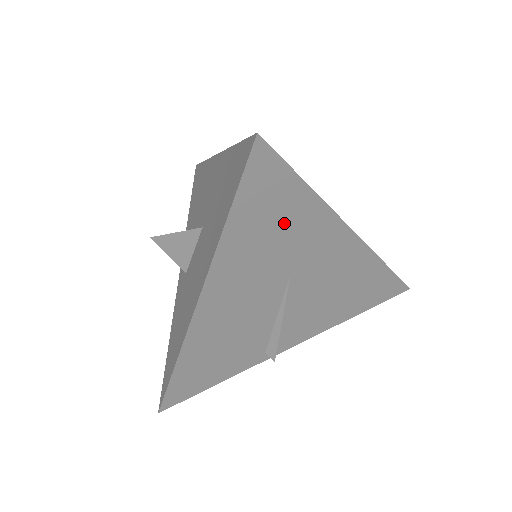
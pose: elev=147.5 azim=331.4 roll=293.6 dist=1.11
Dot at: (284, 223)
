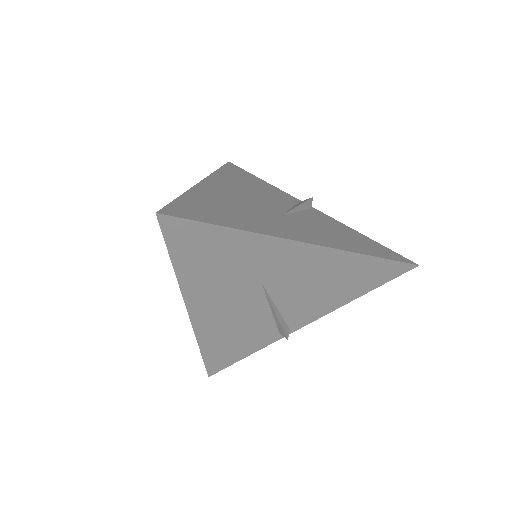
Dot at: (227, 255)
